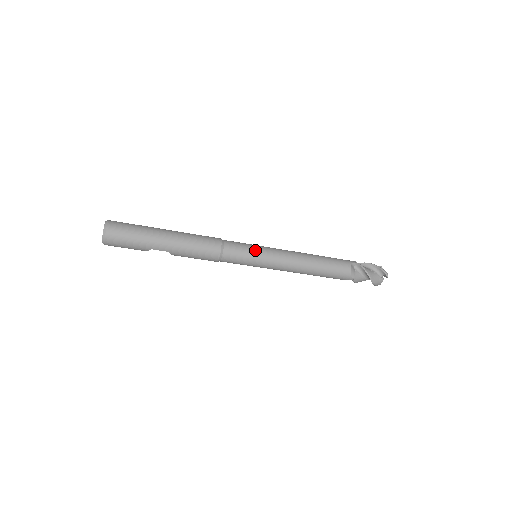
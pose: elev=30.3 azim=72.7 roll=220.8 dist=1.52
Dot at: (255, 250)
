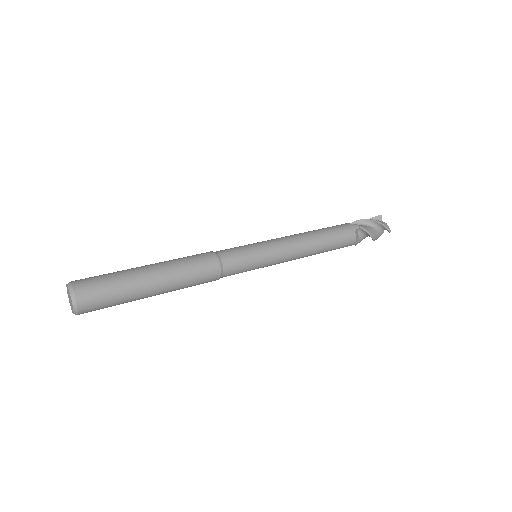
Dot at: (258, 257)
